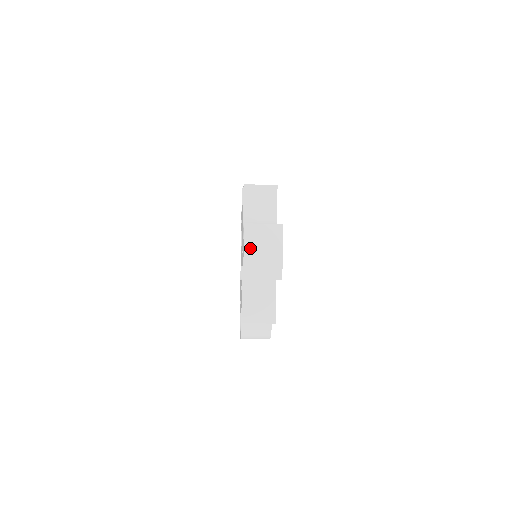
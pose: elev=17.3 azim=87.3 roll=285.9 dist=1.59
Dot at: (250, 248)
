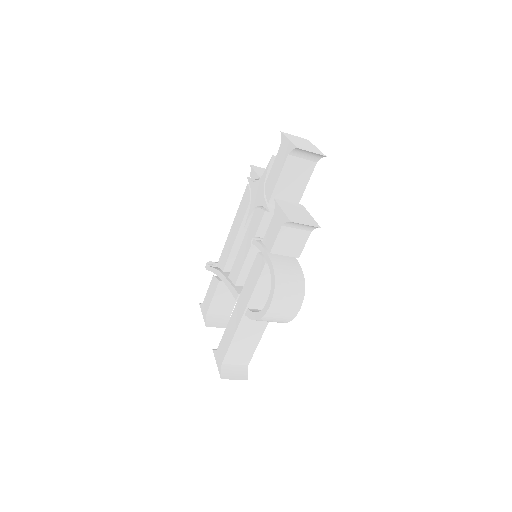
Dot at: (292, 140)
